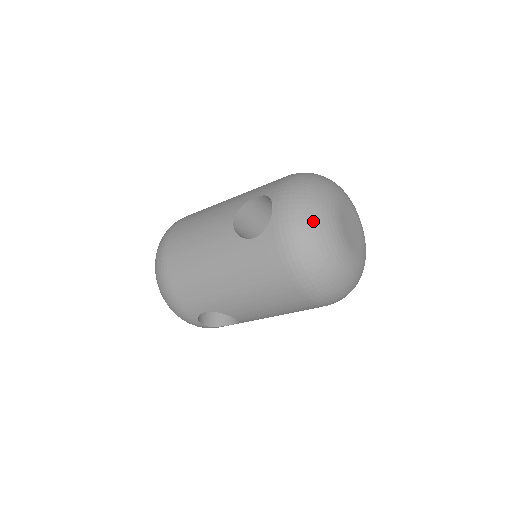
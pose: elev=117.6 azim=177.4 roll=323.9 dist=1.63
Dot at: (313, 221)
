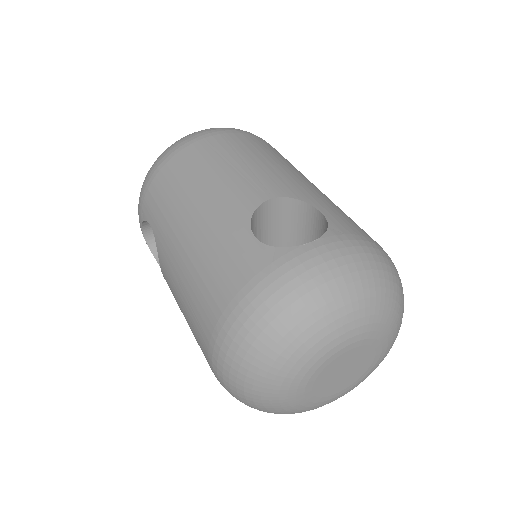
Dot at: (316, 312)
